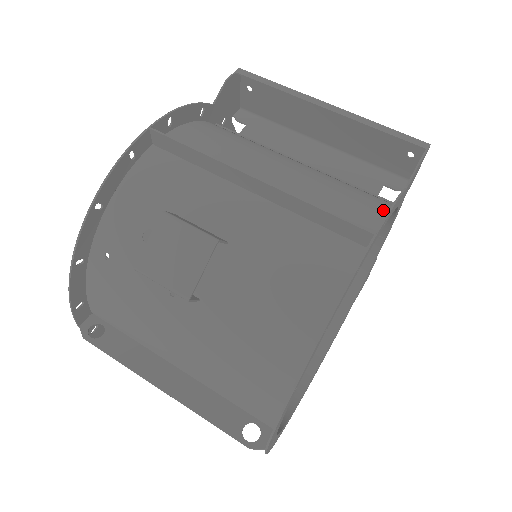
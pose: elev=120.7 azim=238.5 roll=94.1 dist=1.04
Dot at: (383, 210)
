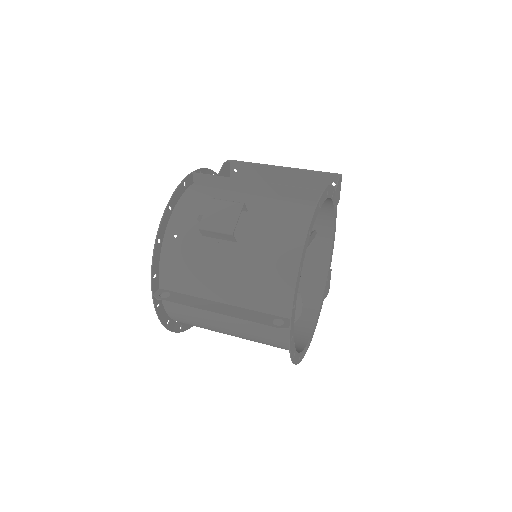
Dot at: occluded
